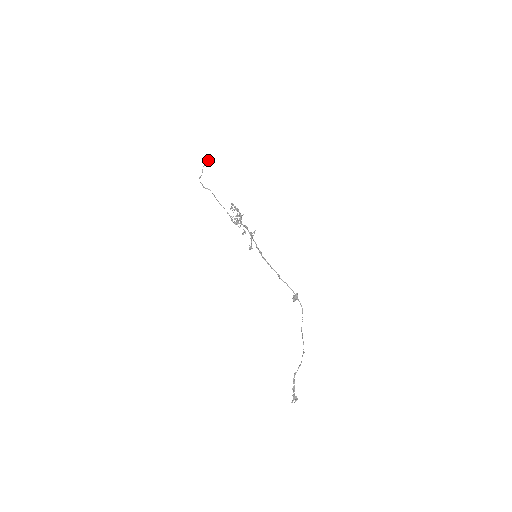
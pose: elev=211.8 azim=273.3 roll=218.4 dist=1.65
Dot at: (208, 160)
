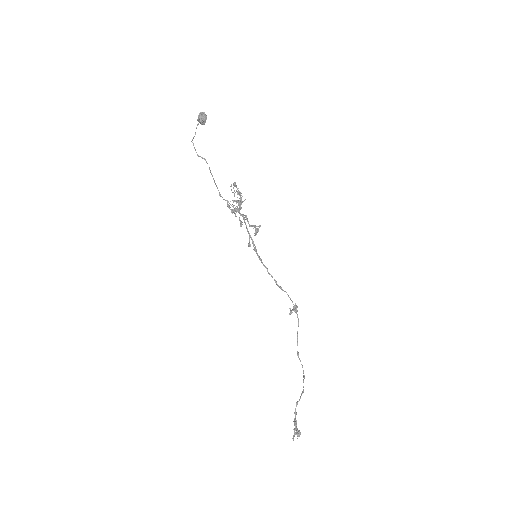
Dot at: (204, 117)
